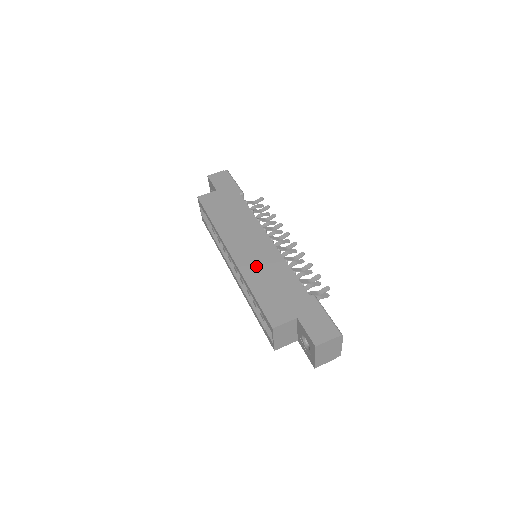
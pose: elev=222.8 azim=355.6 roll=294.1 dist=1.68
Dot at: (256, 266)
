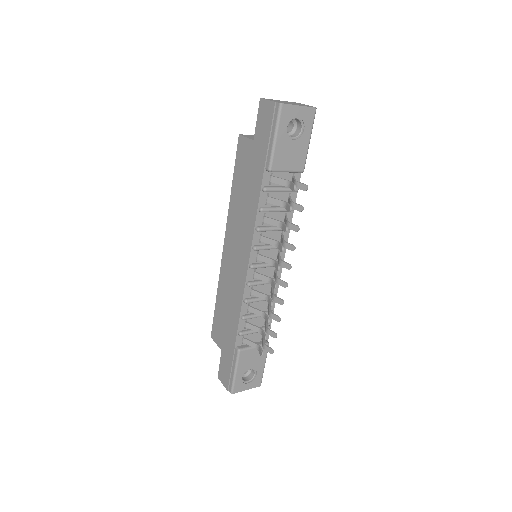
Dot at: (227, 281)
